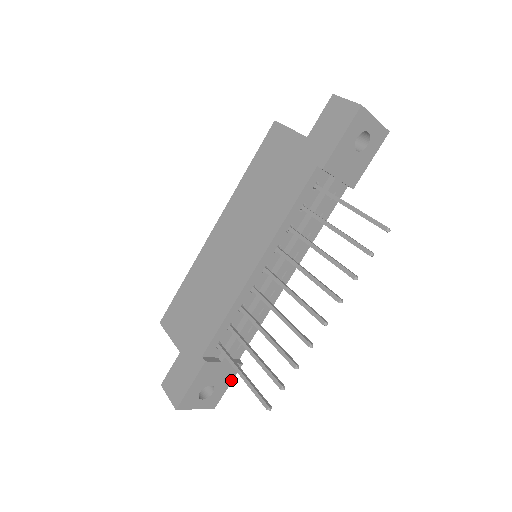
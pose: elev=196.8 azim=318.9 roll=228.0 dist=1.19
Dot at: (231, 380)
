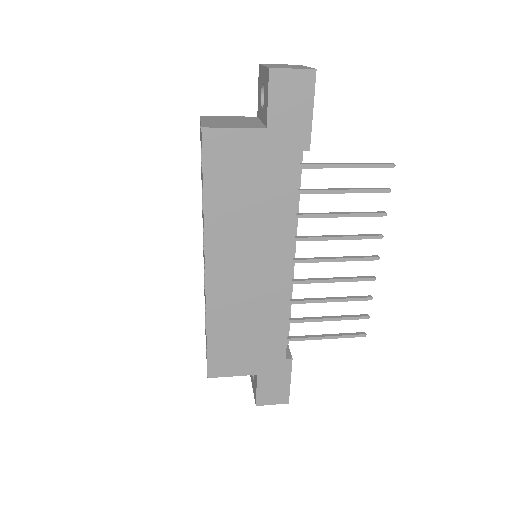
Dot at: occluded
